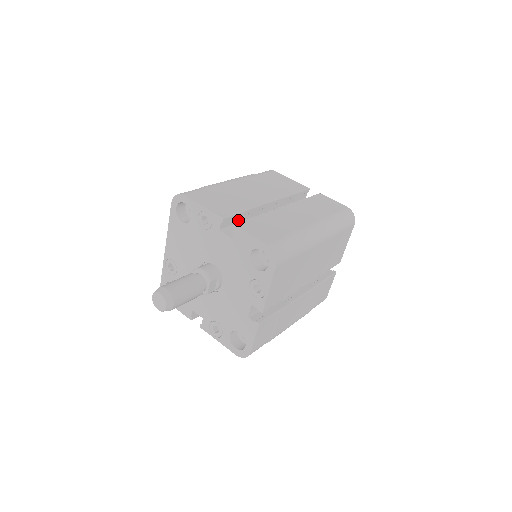
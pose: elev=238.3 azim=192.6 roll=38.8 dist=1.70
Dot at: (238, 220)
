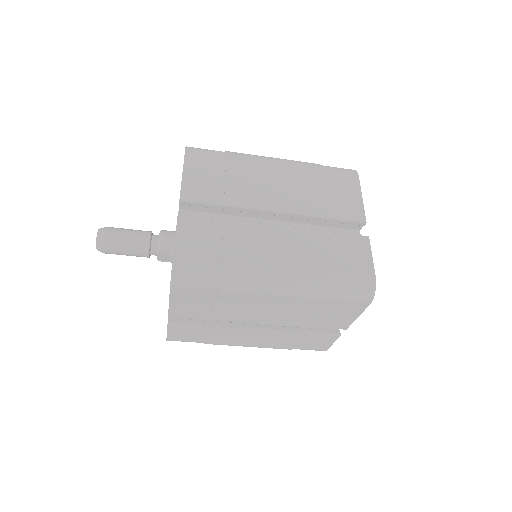
Dot at: (213, 210)
